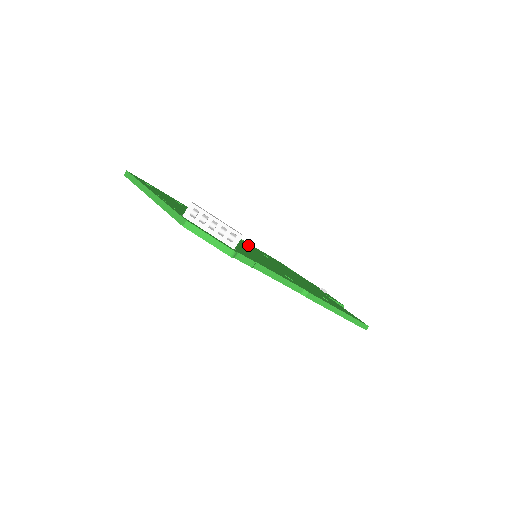
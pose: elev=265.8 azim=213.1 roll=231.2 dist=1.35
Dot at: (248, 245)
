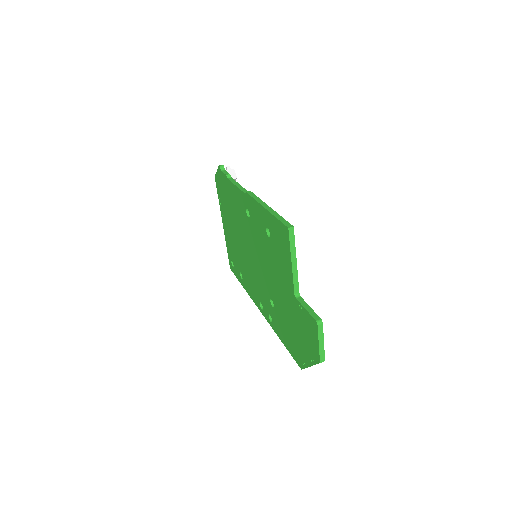
Dot at: occluded
